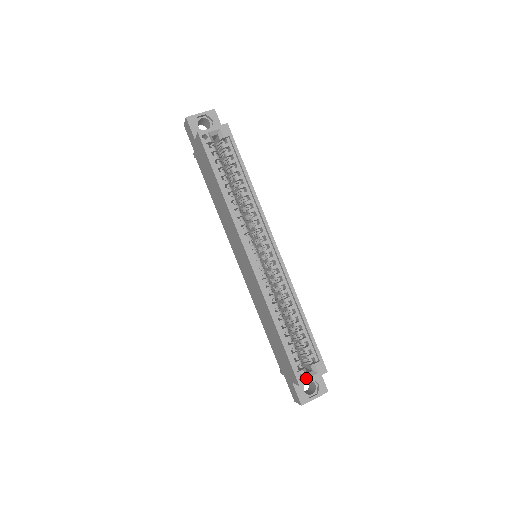
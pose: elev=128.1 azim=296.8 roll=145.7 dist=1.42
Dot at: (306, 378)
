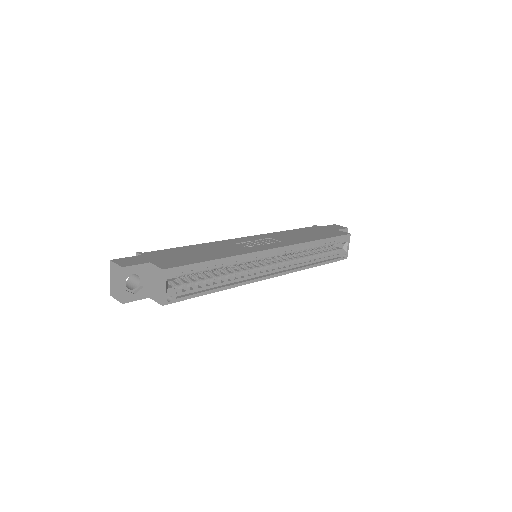
Dot at: (346, 252)
